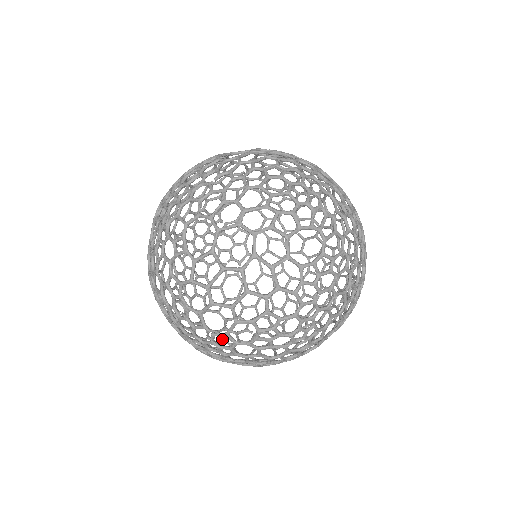
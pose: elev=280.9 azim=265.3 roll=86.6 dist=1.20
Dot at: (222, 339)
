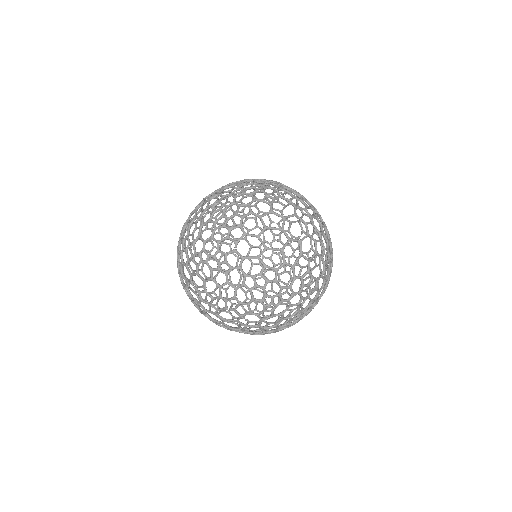
Dot at: occluded
